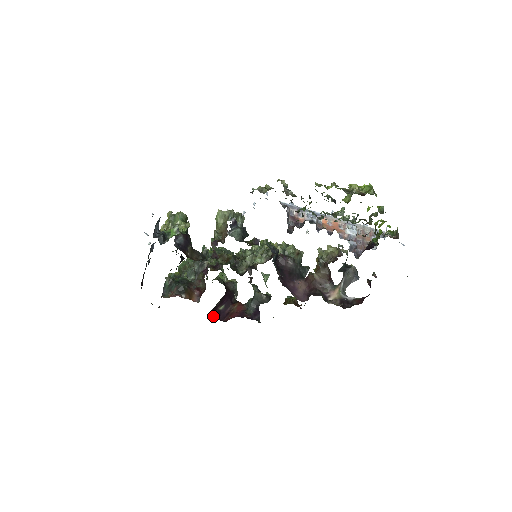
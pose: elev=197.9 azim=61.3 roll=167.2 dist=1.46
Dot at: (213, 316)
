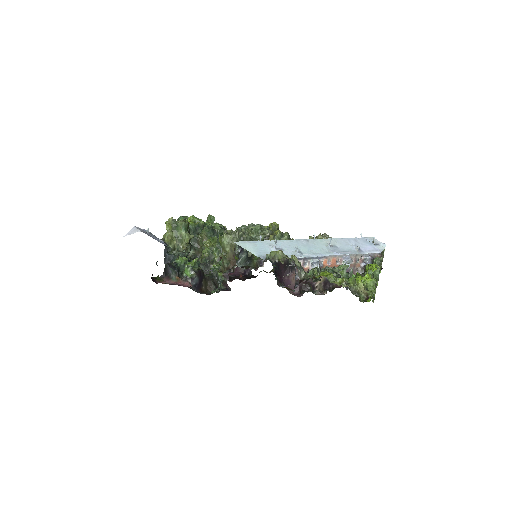
Dot at: occluded
